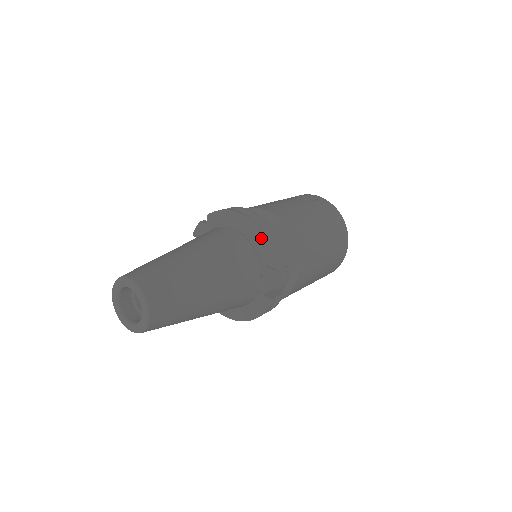
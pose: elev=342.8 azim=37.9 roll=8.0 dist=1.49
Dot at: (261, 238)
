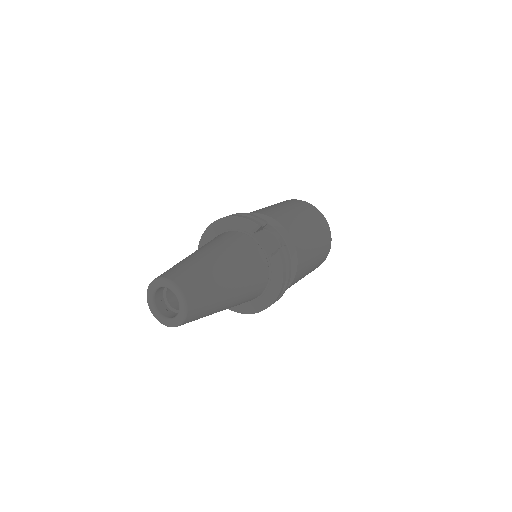
Dot at: (233, 220)
